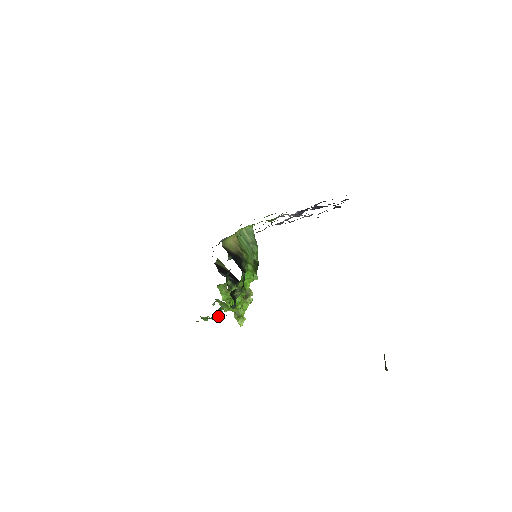
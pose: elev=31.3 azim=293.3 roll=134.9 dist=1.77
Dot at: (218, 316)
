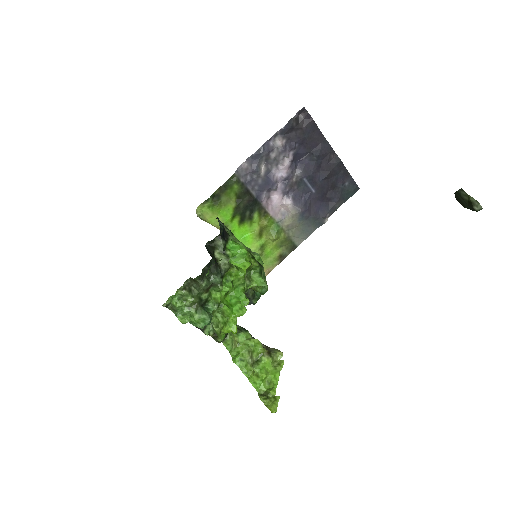
Dot at: (202, 311)
